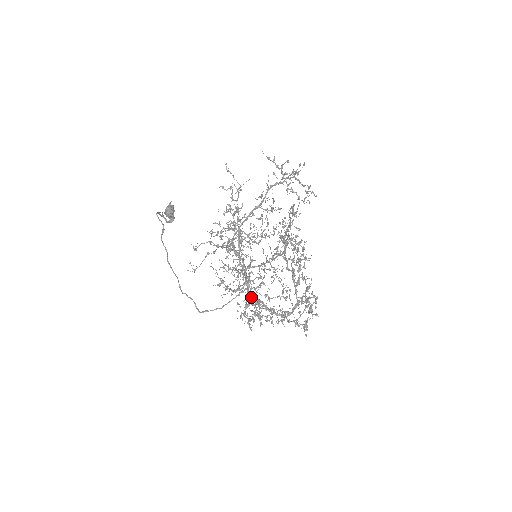
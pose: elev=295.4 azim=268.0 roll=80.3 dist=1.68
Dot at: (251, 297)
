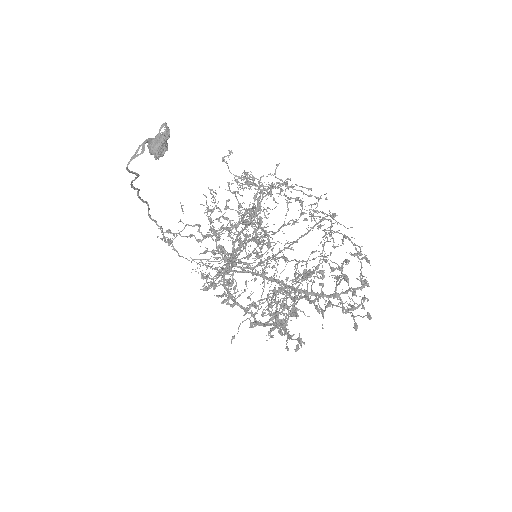
Dot at: (223, 285)
